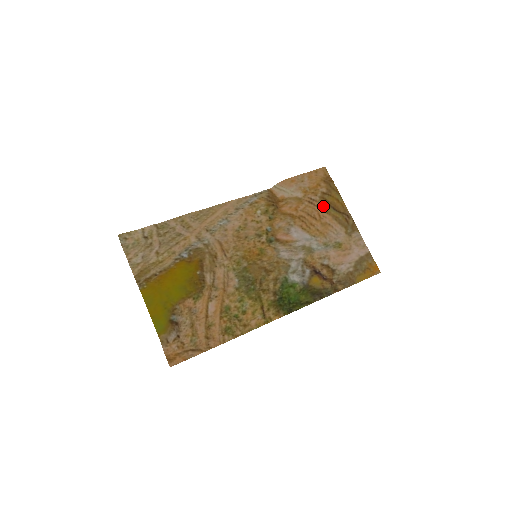
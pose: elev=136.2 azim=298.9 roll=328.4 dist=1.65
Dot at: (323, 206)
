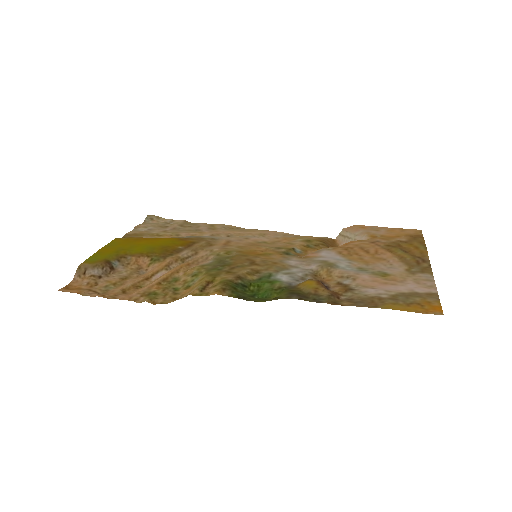
Dot at: (389, 247)
